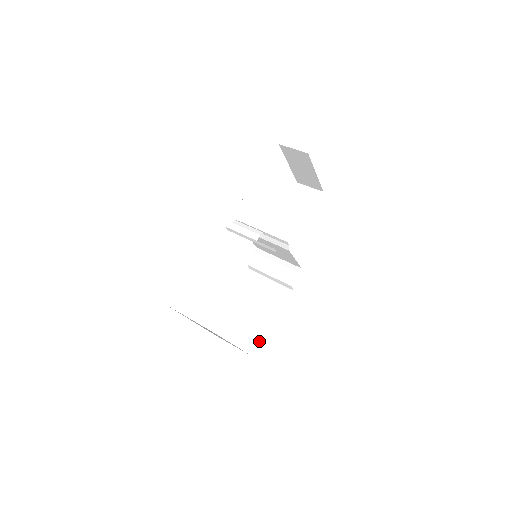
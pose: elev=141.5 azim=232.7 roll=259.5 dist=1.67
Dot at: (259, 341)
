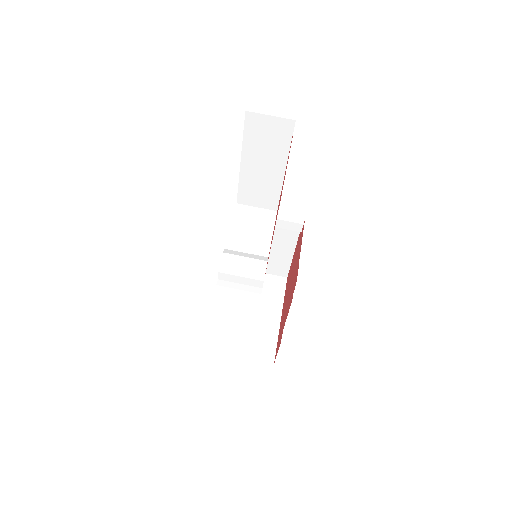
Dot at: (286, 268)
